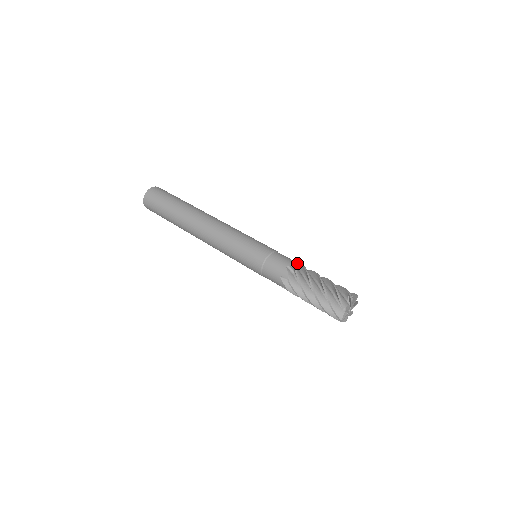
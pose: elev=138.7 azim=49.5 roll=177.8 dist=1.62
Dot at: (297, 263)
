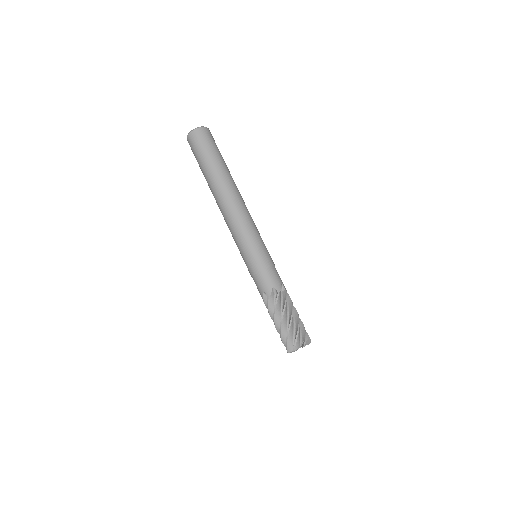
Dot at: (283, 286)
